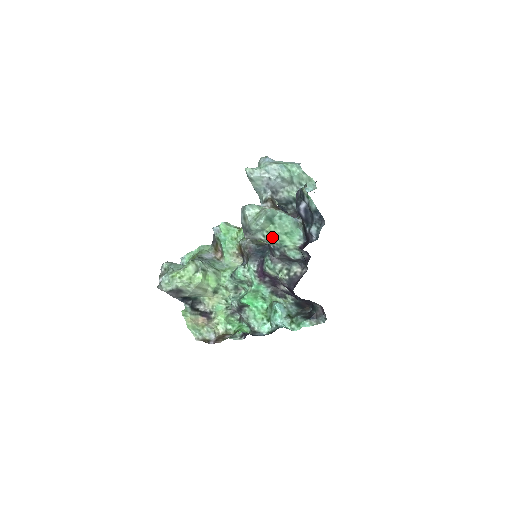
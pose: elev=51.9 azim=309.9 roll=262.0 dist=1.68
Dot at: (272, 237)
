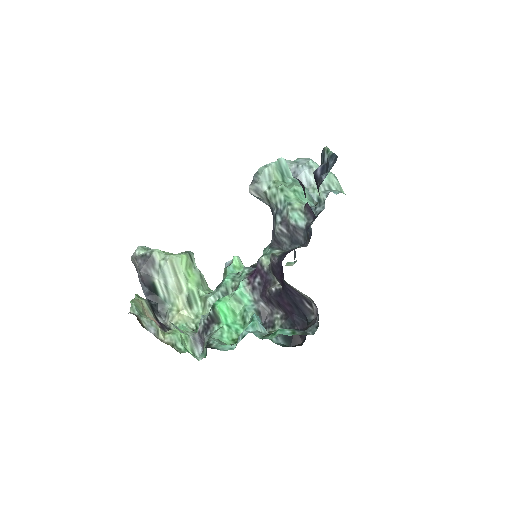
Dot at: (278, 188)
